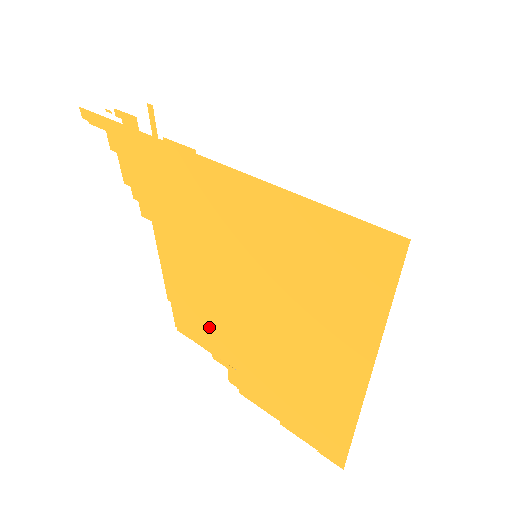
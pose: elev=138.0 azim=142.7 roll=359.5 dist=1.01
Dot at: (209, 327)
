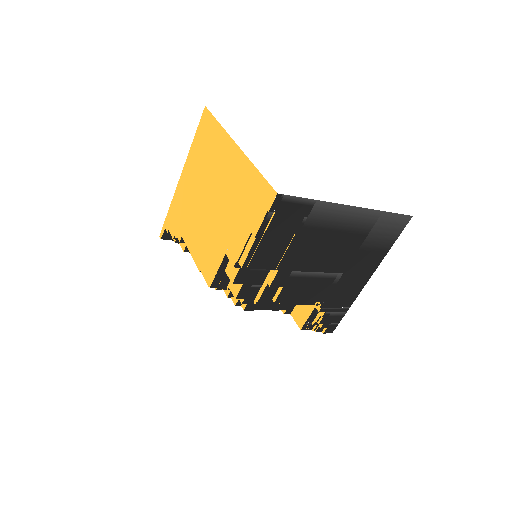
Dot at: (211, 247)
